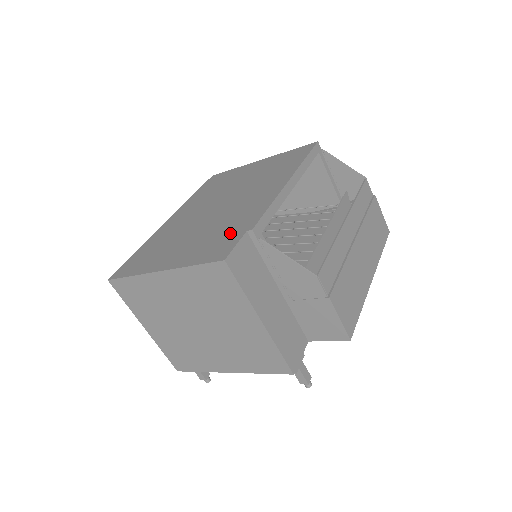
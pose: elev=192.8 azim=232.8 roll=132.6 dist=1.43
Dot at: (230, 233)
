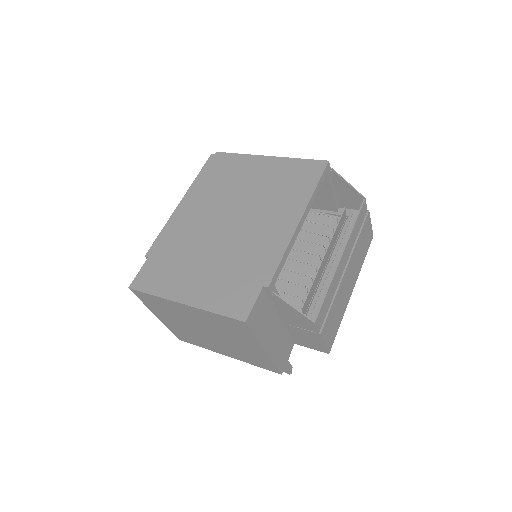
Dot at: (247, 281)
